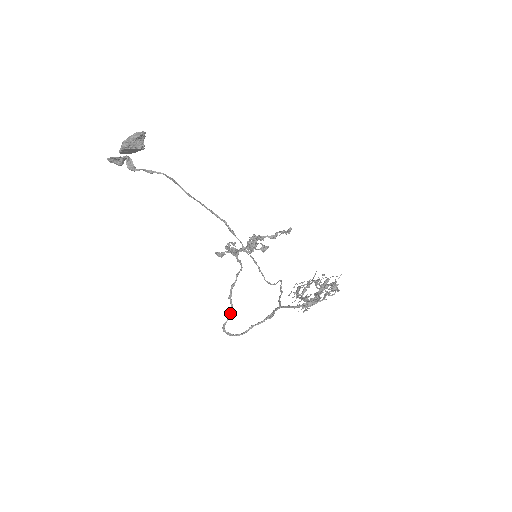
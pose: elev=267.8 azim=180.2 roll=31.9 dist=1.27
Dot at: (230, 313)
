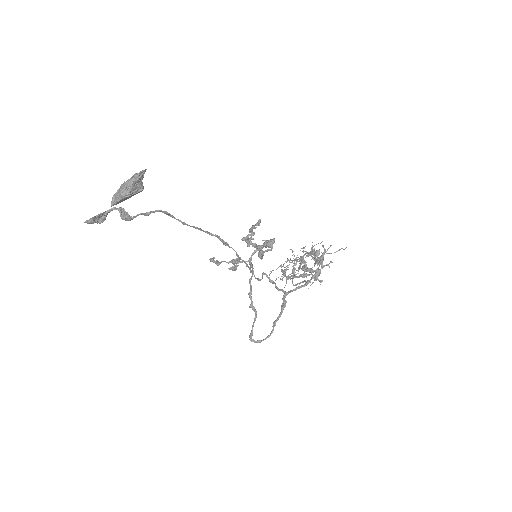
Dot at: occluded
